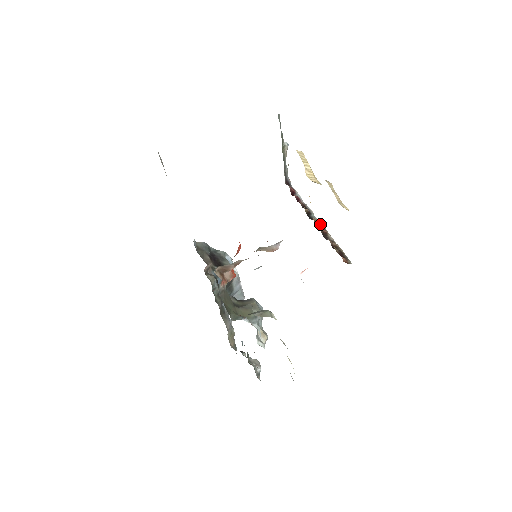
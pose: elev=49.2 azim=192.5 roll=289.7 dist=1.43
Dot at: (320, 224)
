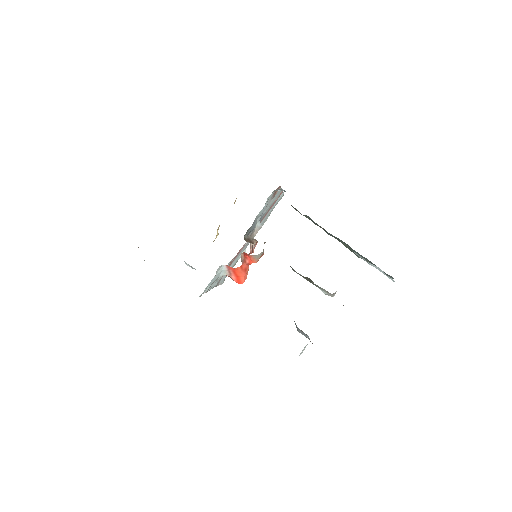
Dot at: occluded
